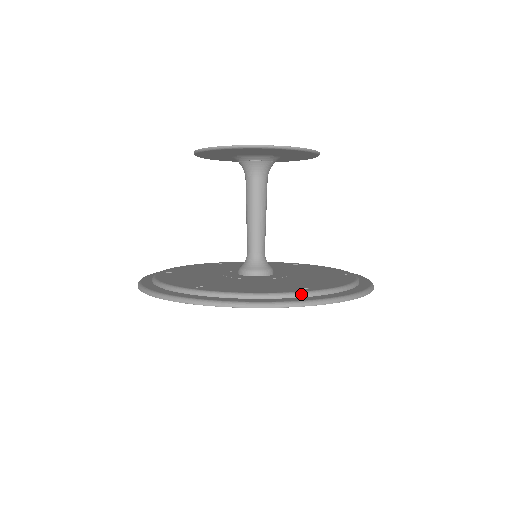
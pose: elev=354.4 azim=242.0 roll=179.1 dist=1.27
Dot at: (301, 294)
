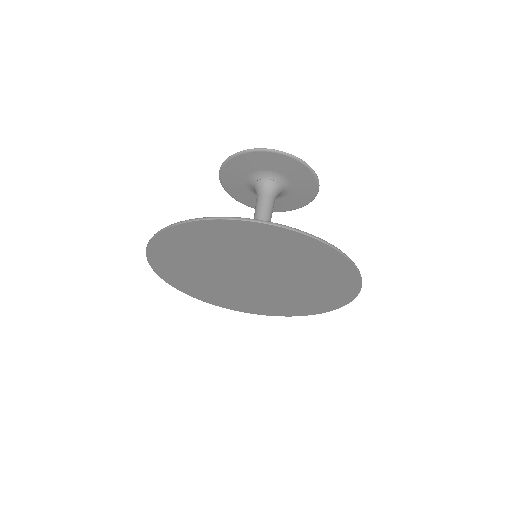
Dot at: occluded
